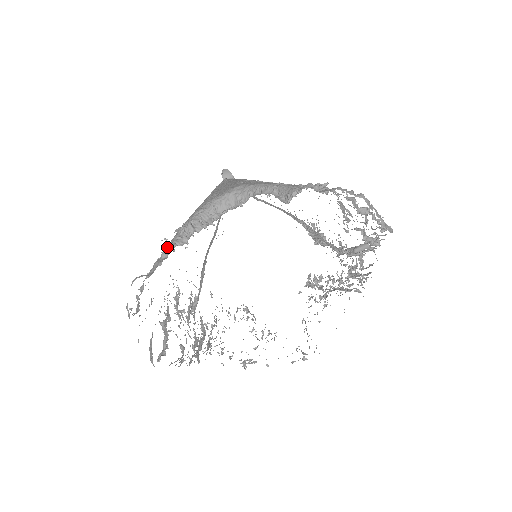
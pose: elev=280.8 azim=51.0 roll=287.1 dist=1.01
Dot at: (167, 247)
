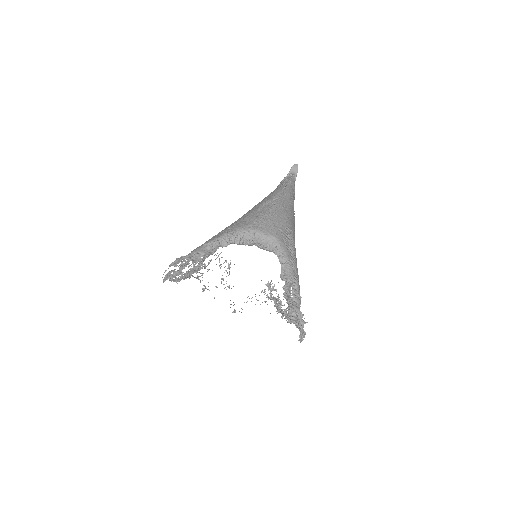
Dot at: (214, 245)
